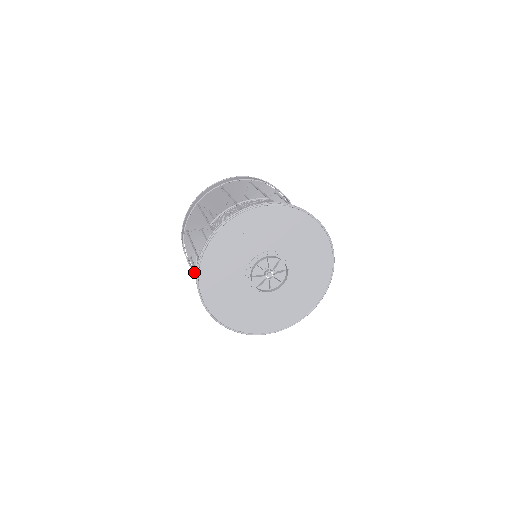
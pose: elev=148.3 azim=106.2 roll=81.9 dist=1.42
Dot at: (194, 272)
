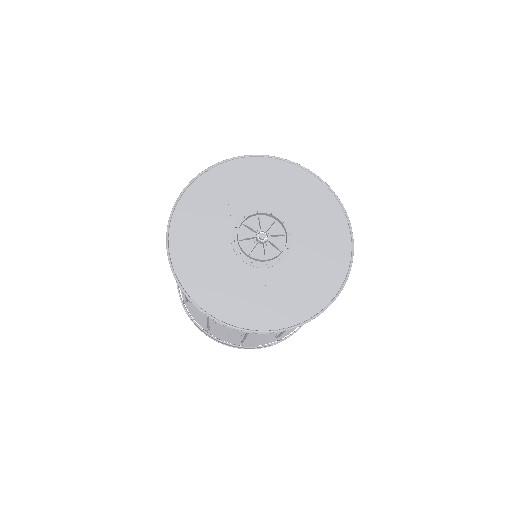
Dot at: (189, 315)
